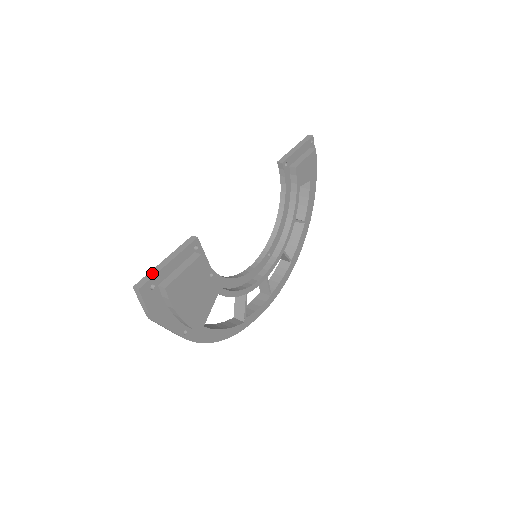
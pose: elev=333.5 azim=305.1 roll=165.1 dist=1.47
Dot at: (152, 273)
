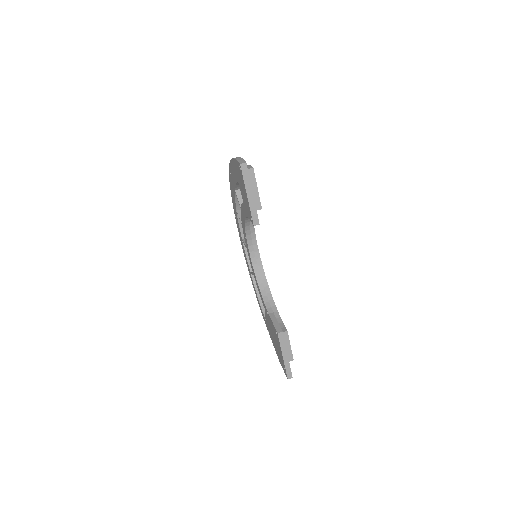
Dot at: (288, 367)
